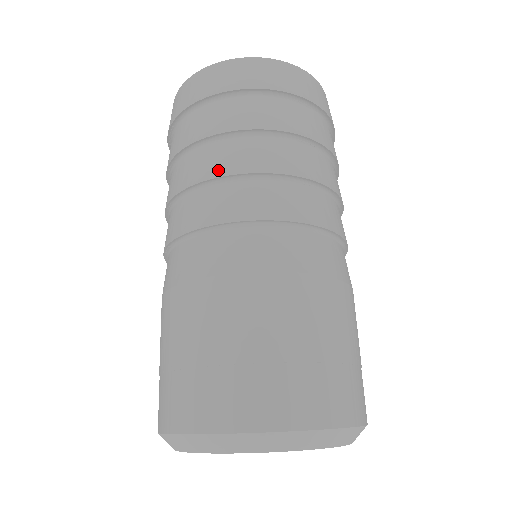
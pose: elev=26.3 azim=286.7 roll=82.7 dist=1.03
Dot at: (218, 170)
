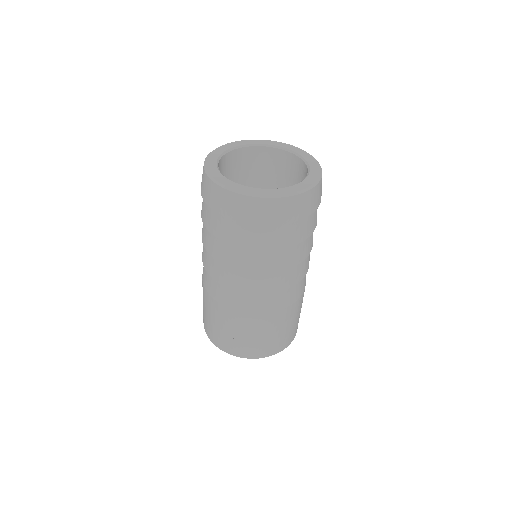
Dot at: (260, 269)
